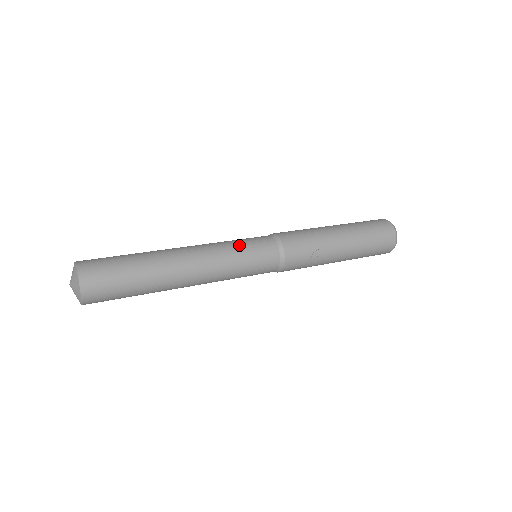
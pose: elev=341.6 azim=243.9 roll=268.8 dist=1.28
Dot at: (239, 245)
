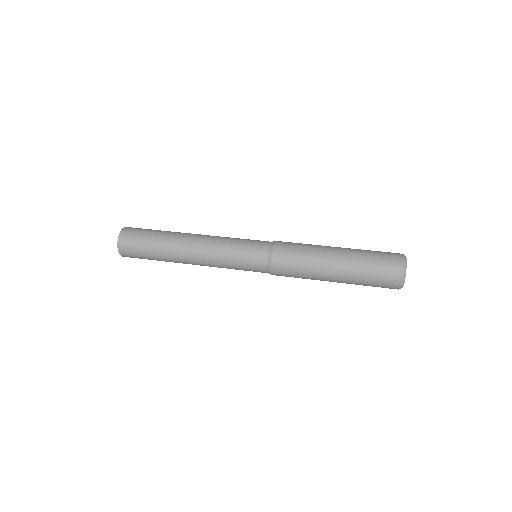
Dot at: (236, 245)
